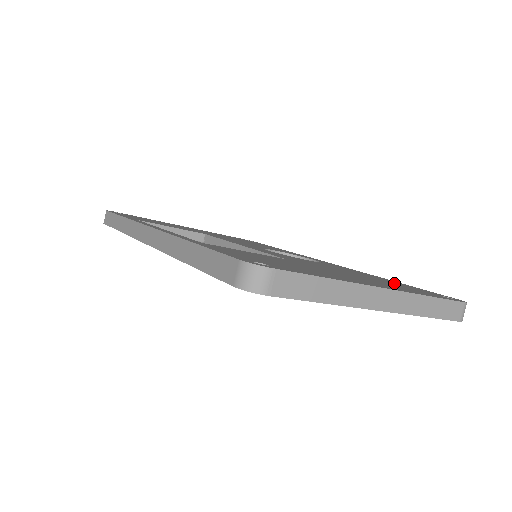
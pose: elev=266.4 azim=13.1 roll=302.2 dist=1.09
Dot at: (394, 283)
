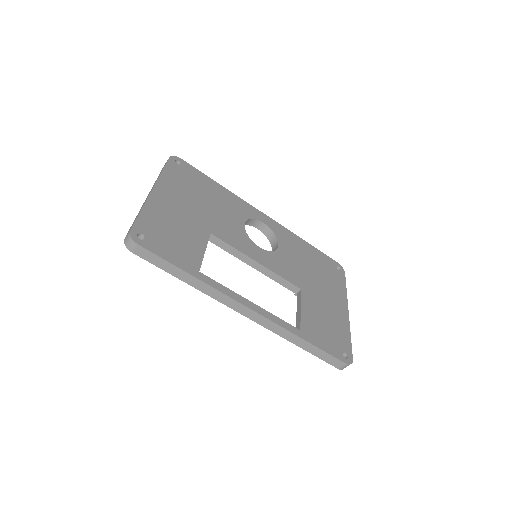
Dot at: (320, 263)
